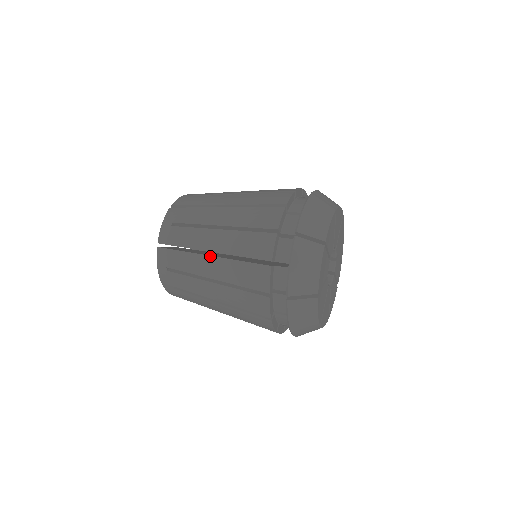
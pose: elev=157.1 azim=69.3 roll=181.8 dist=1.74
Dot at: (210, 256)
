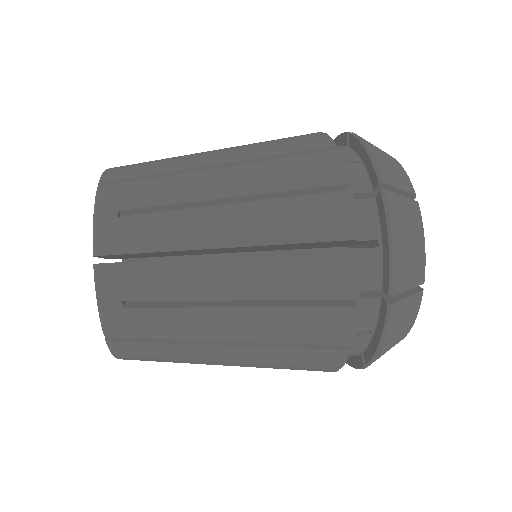
Dot at: (219, 168)
